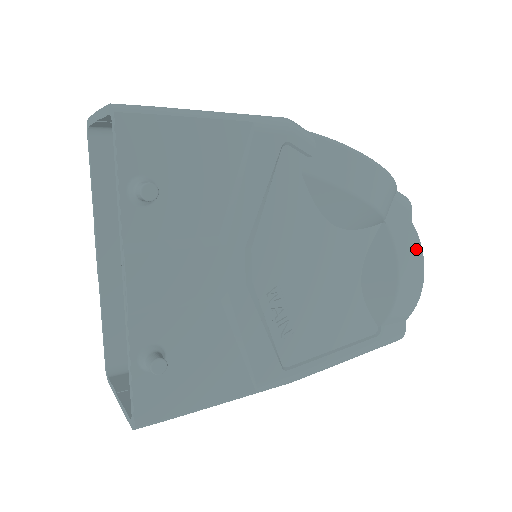
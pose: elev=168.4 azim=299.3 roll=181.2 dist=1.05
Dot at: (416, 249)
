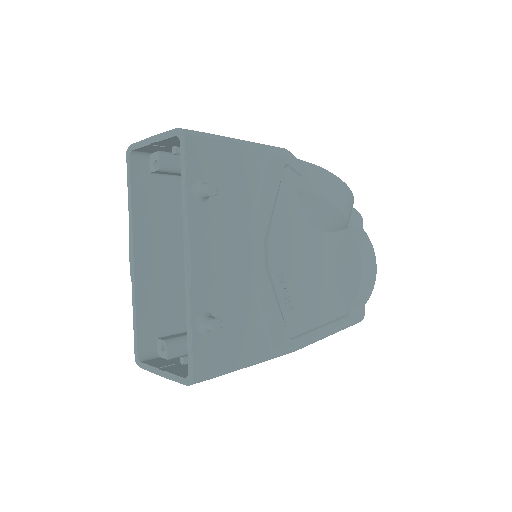
Dot at: (370, 248)
